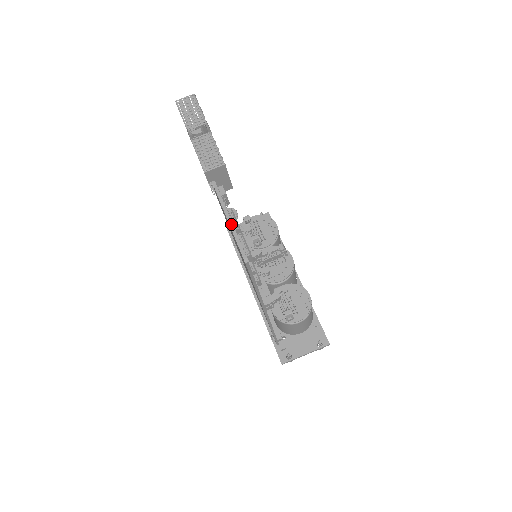
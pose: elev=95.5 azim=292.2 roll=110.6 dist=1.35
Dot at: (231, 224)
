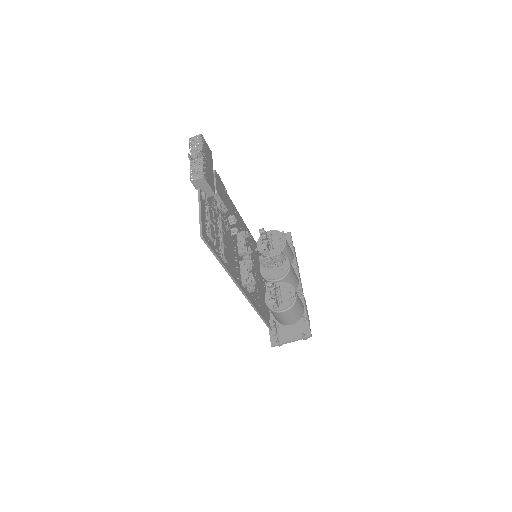
Dot at: (200, 214)
